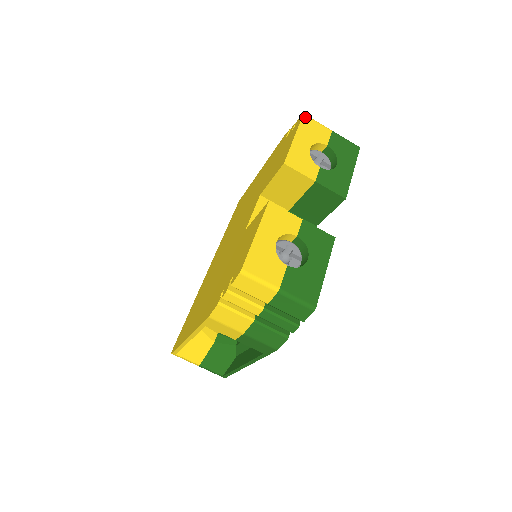
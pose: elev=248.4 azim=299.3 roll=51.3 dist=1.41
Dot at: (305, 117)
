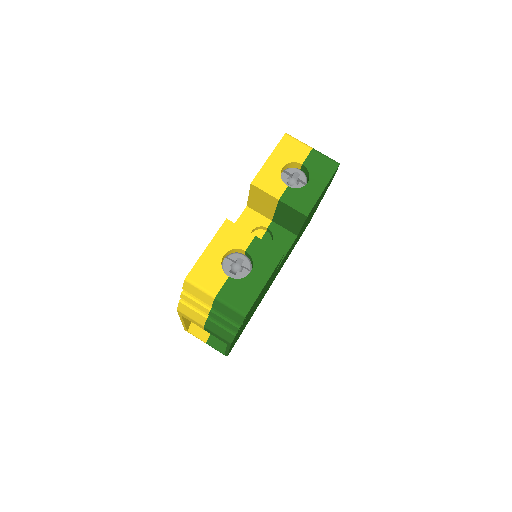
Dot at: (286, 137)
